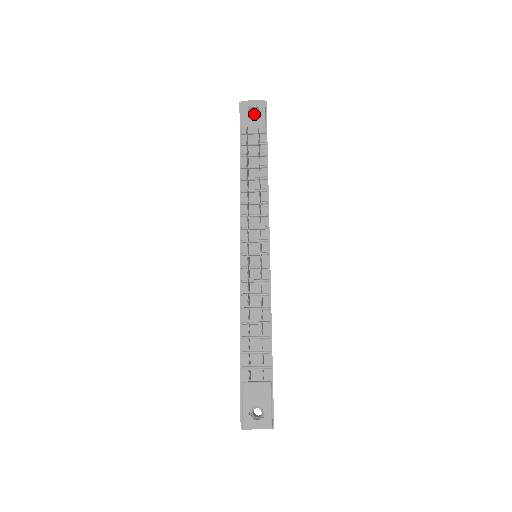
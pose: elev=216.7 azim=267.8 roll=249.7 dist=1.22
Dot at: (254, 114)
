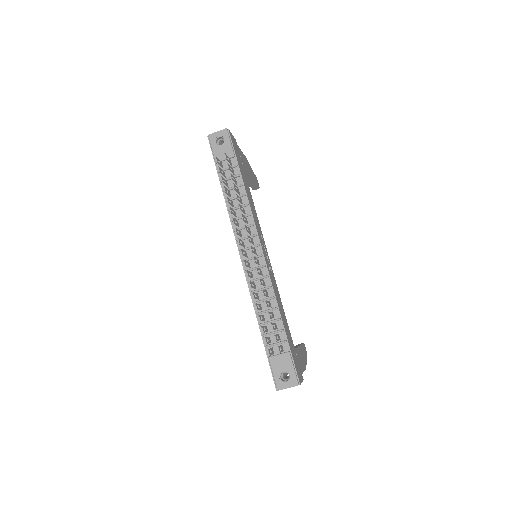
Dot at: (222, 141)
